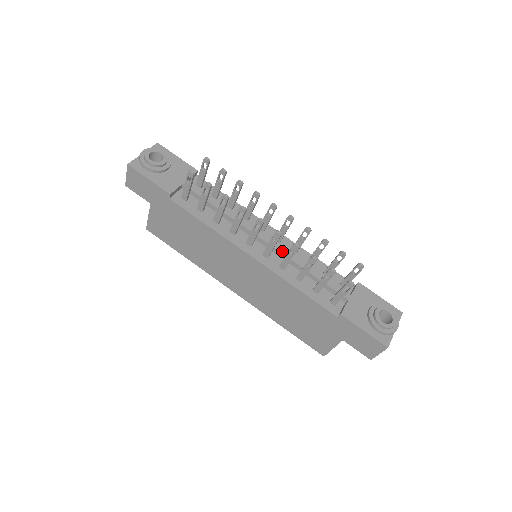
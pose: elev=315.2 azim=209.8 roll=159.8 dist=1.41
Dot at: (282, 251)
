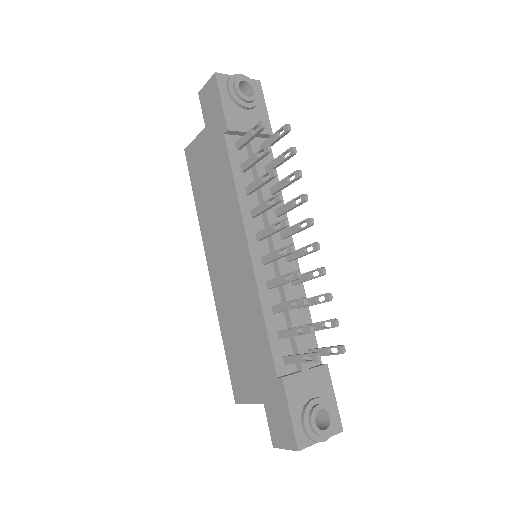
Dot at: (282, 271)
